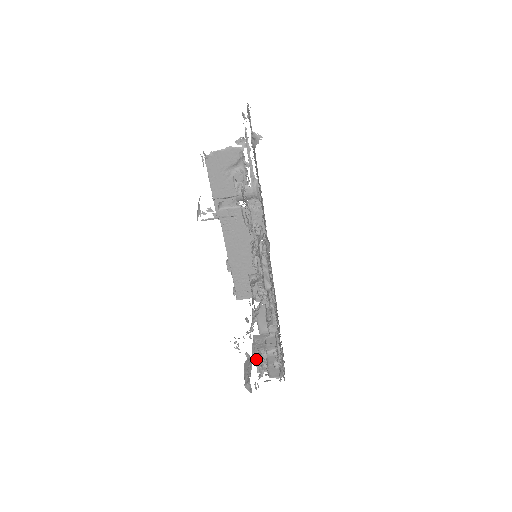
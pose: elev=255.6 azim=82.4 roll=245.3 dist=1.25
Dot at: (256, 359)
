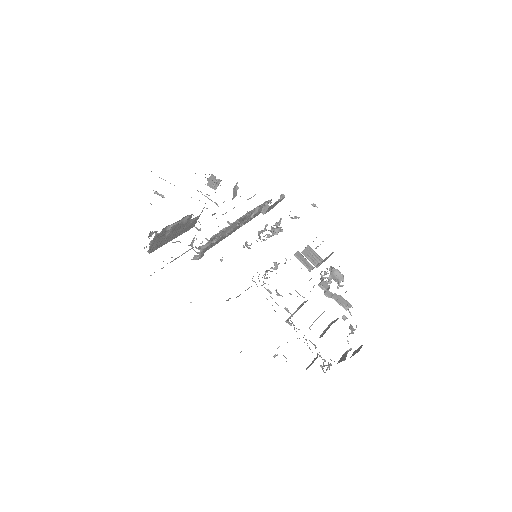
Dot at: occluded
